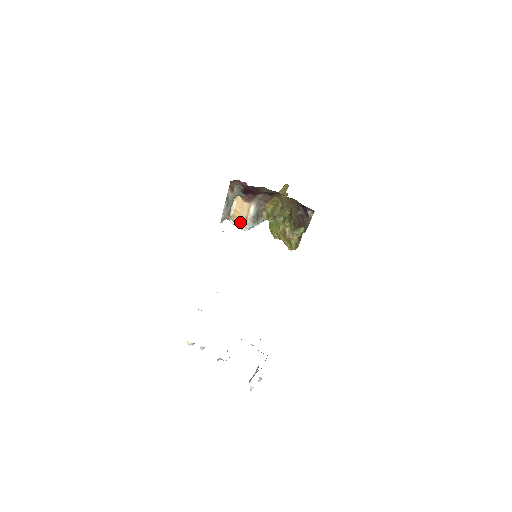
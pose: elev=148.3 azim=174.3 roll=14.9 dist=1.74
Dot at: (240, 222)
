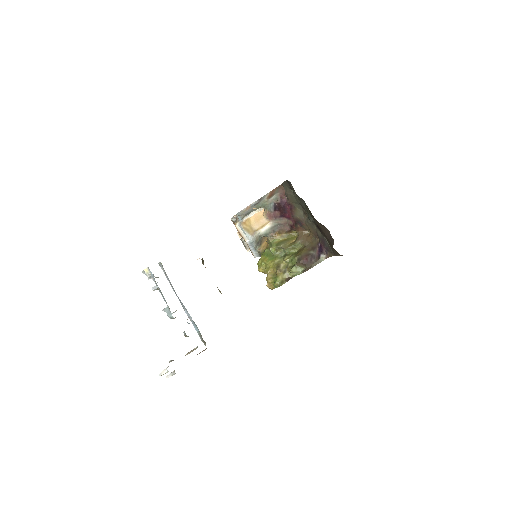
Dot at: (247, 230)
